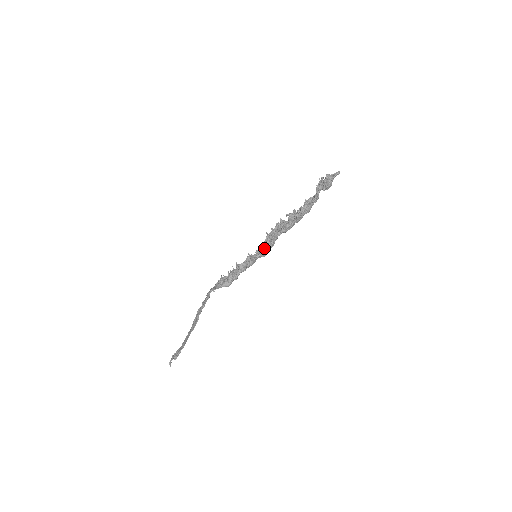
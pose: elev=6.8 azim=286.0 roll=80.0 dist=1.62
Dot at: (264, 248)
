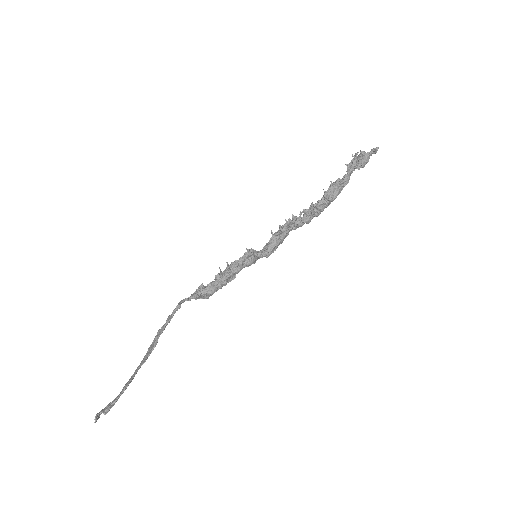
Dot at: (270, 241)
